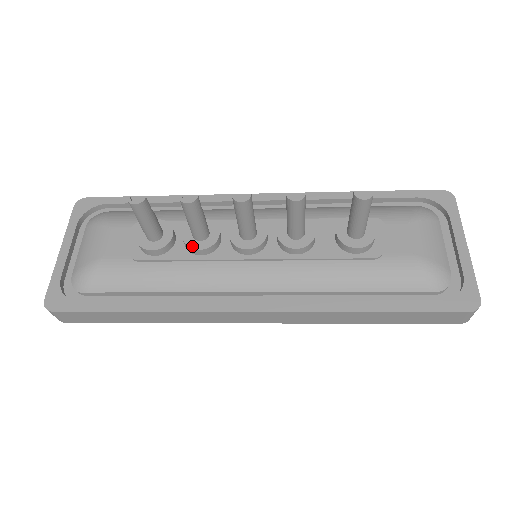
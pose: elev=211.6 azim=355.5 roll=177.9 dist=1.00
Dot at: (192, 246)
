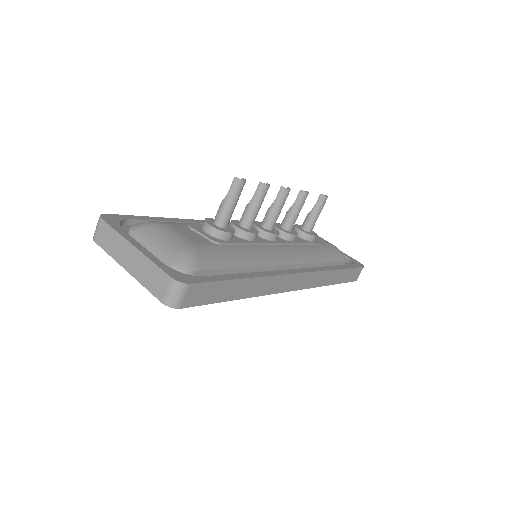
Dot at: (249, 232)
